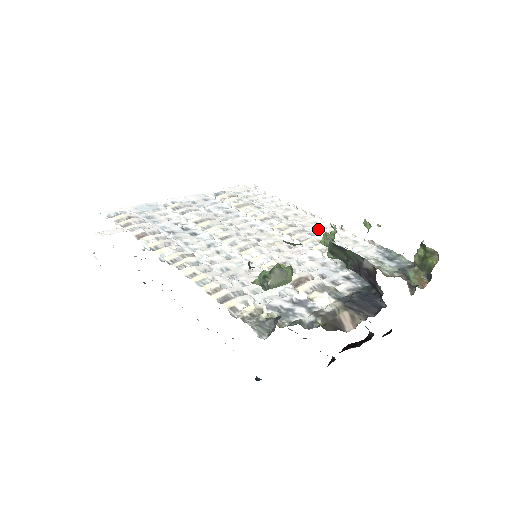
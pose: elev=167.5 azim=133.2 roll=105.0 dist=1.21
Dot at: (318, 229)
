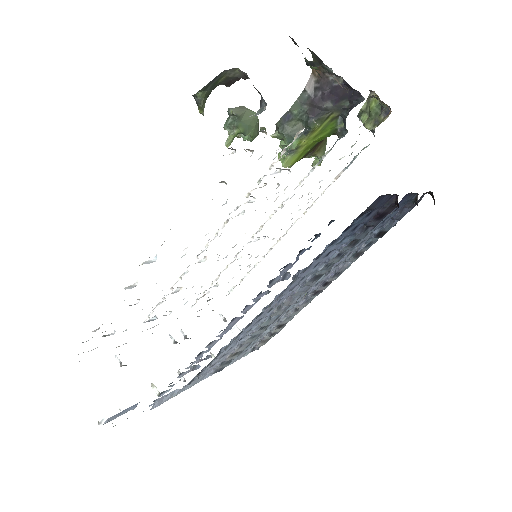
Dot at: occluded
